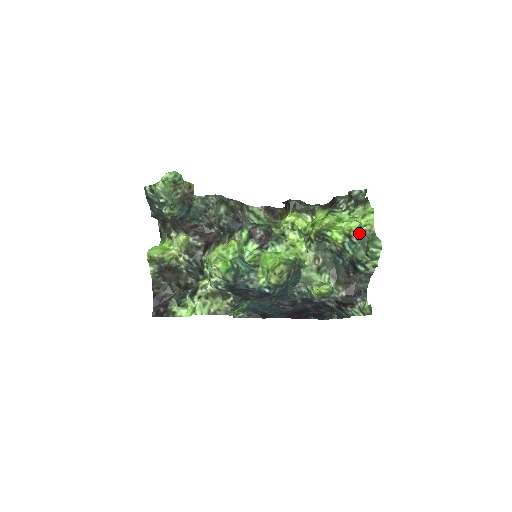
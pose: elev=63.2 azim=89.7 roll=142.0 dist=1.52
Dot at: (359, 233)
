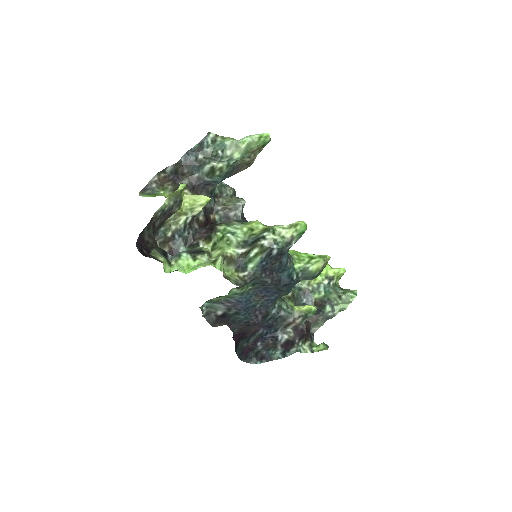
Dot at: (337, 280)
